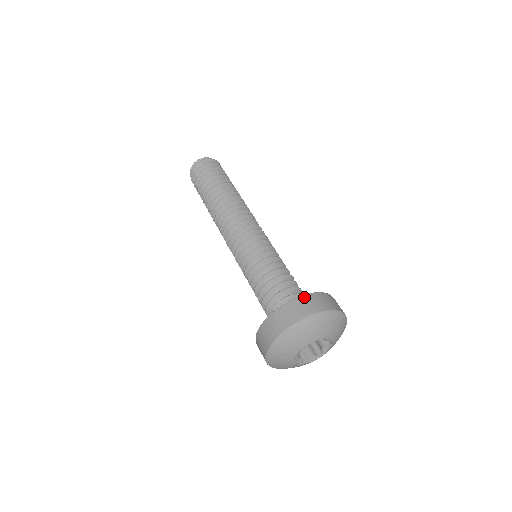
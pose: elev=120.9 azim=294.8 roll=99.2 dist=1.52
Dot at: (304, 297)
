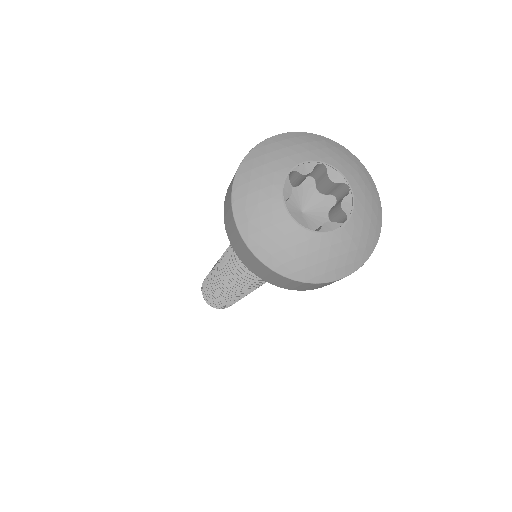
Dot at: occluded
